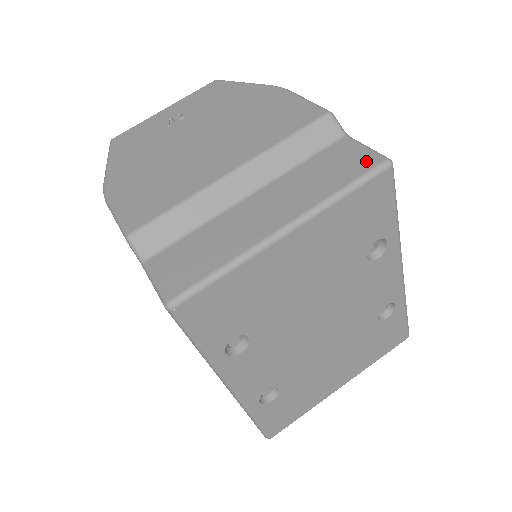
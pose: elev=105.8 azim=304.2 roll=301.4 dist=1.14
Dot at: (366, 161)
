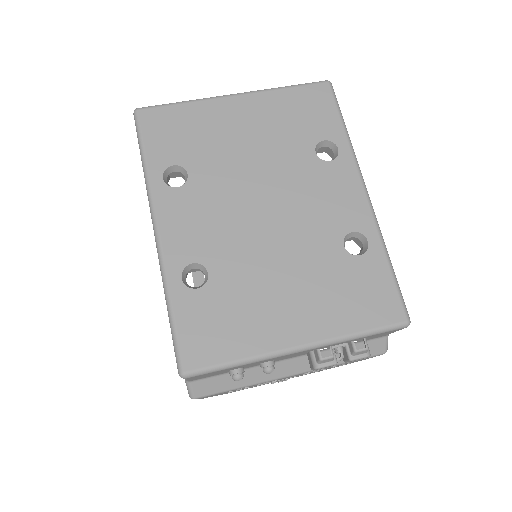
Dot at: occluded
